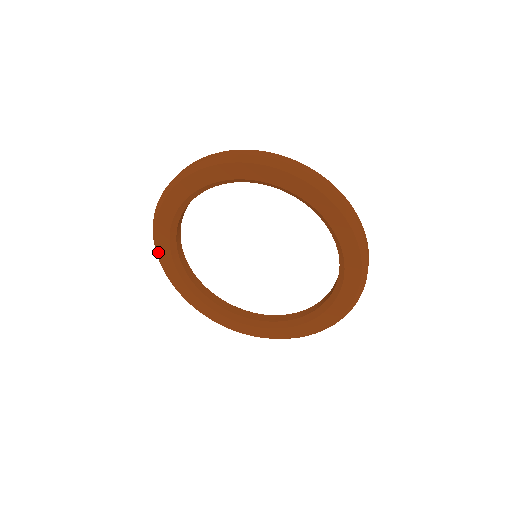
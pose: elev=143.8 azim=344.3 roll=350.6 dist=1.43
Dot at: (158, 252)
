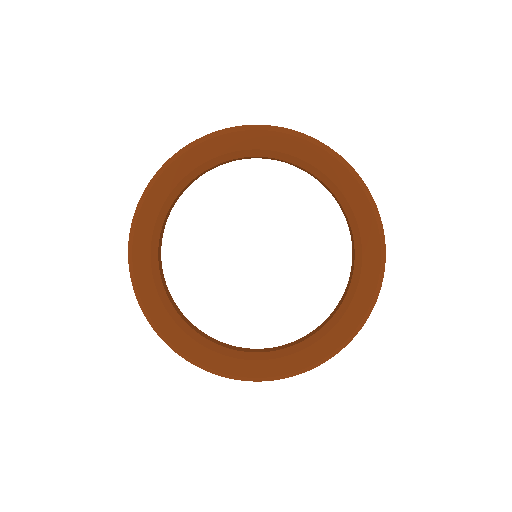
Dot at: (167, 339)
